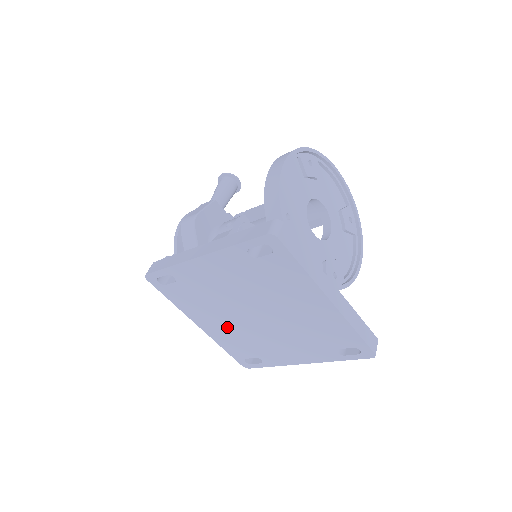
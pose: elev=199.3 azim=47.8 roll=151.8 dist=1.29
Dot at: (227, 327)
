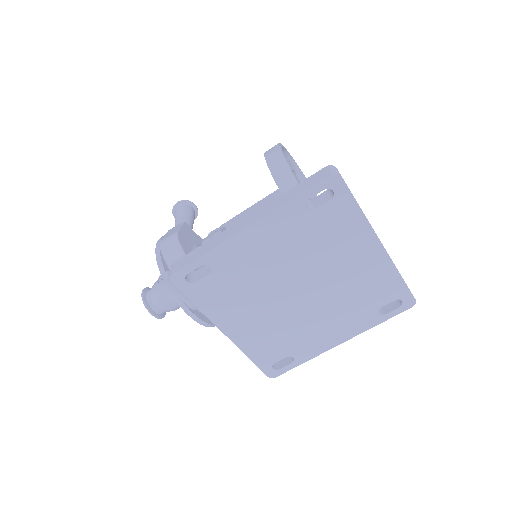
Dot at: (261, 322)
